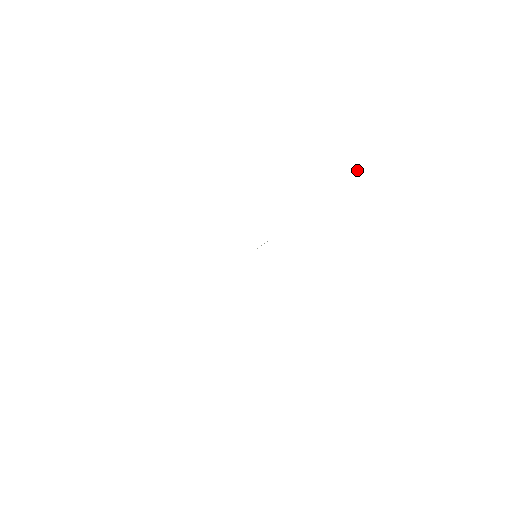
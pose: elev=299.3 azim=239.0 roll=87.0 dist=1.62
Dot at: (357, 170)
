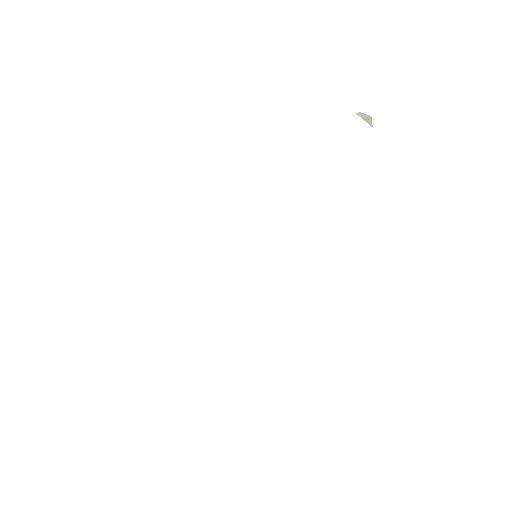
Dot at: (363, 116)
